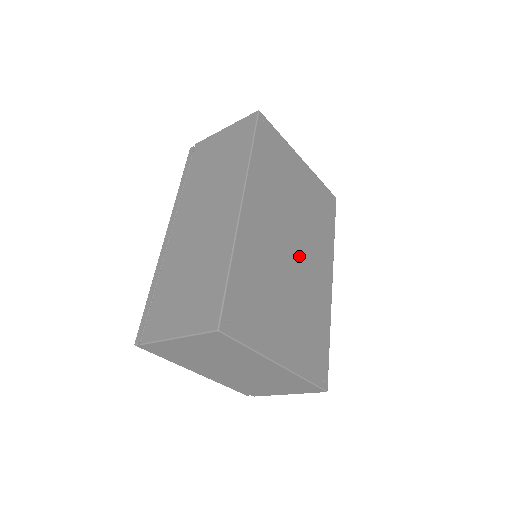
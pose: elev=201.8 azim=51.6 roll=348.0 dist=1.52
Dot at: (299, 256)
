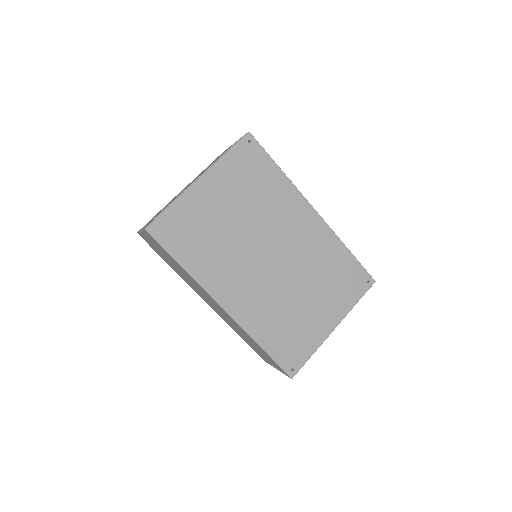
Dot at: (280, 252)
